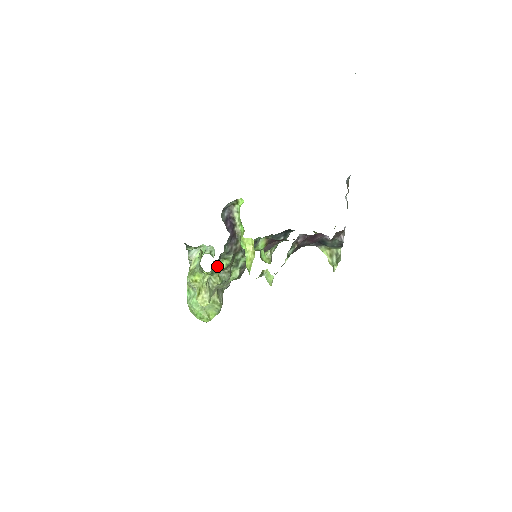
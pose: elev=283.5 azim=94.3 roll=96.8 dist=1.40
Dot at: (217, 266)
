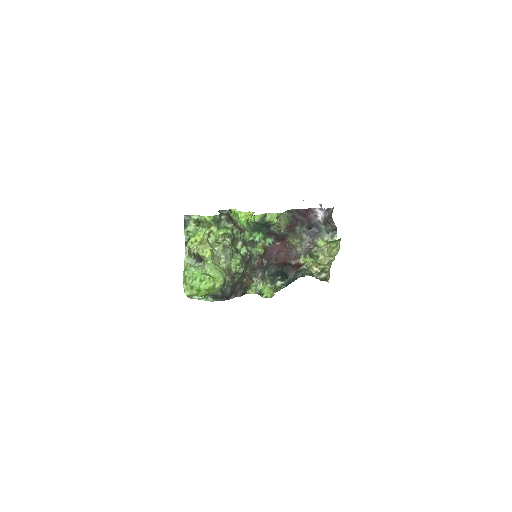
Dot at: (218, 225)
